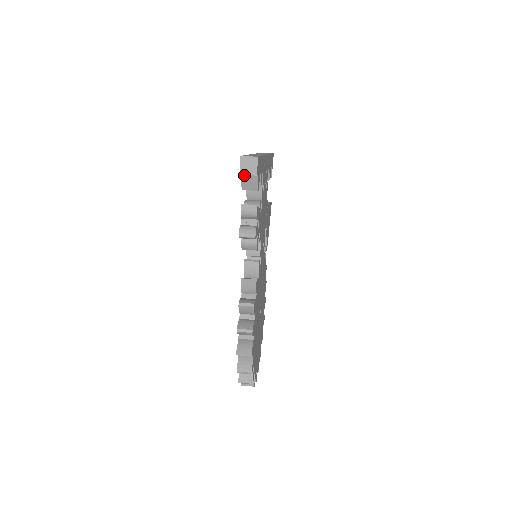
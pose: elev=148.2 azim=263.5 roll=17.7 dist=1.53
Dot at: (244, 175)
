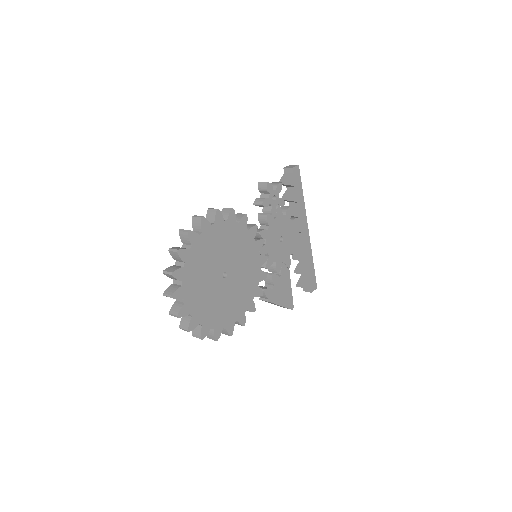
Dot at: (286, 174)
